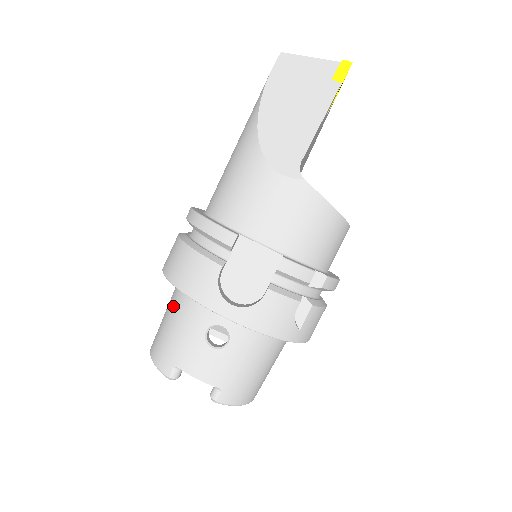
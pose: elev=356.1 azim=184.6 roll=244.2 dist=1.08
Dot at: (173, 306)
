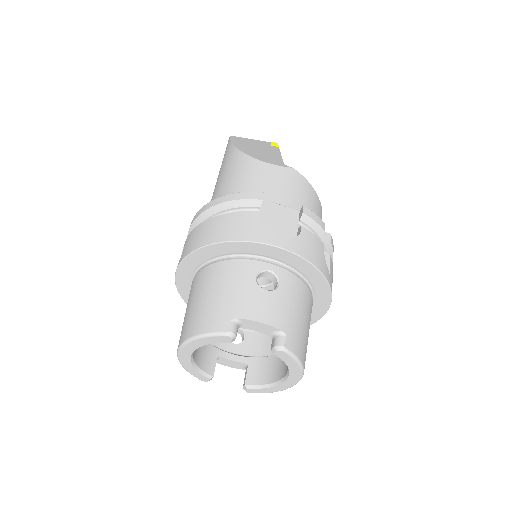
Dot at: (206, 281)
